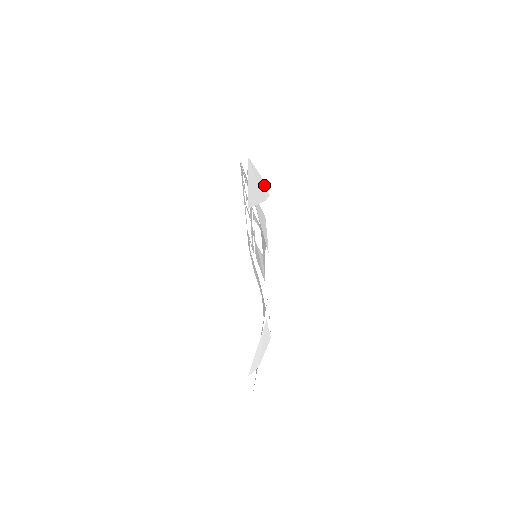
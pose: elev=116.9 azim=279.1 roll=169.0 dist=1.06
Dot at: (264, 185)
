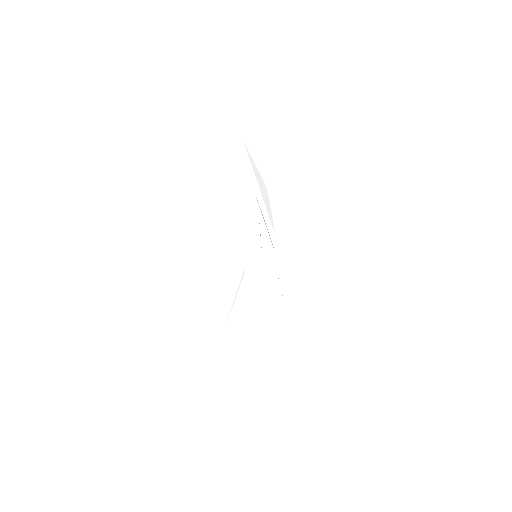
Dot at: occluded
